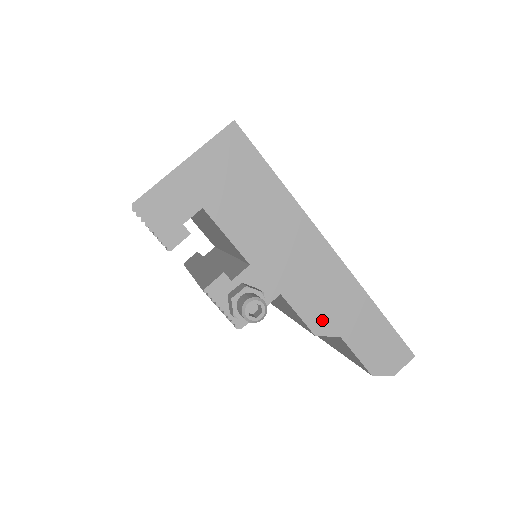
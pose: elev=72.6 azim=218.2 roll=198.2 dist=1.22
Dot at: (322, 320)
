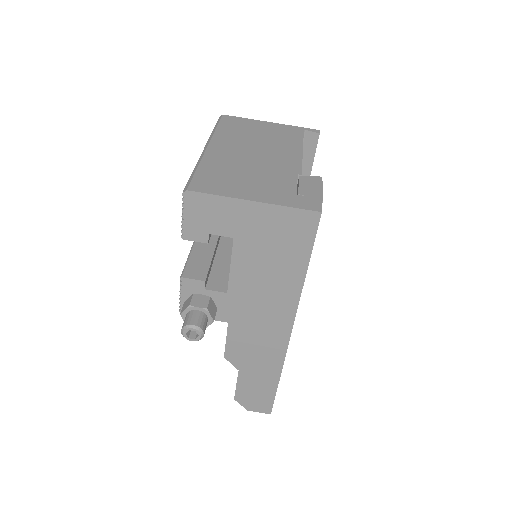
Dot at: (238, 355)
